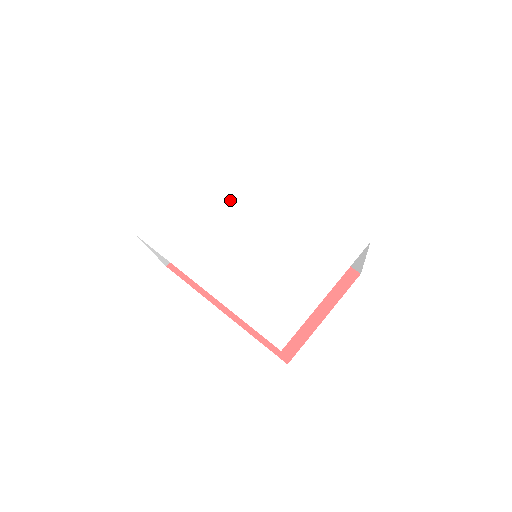
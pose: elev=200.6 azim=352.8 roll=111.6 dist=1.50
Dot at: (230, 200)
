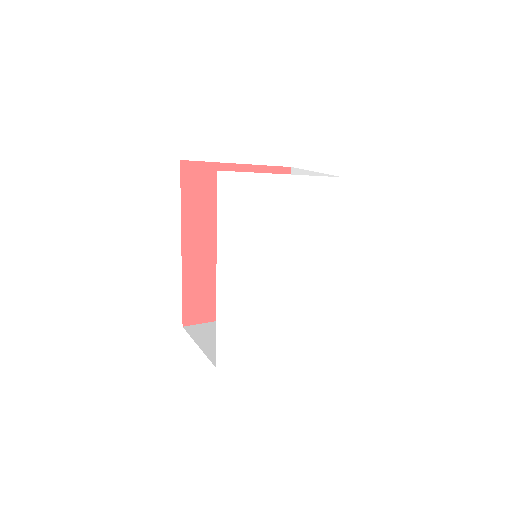
Dot at: (300, 224)
